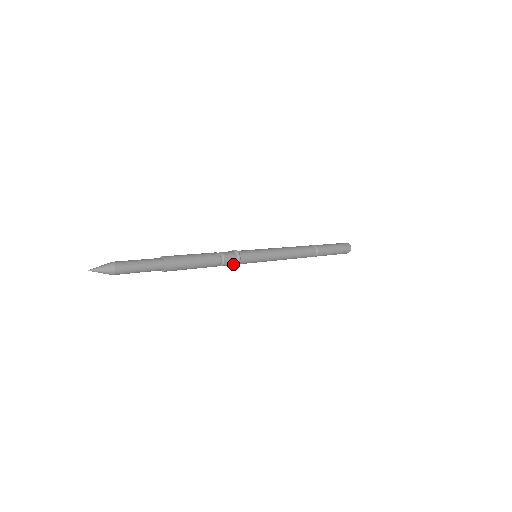
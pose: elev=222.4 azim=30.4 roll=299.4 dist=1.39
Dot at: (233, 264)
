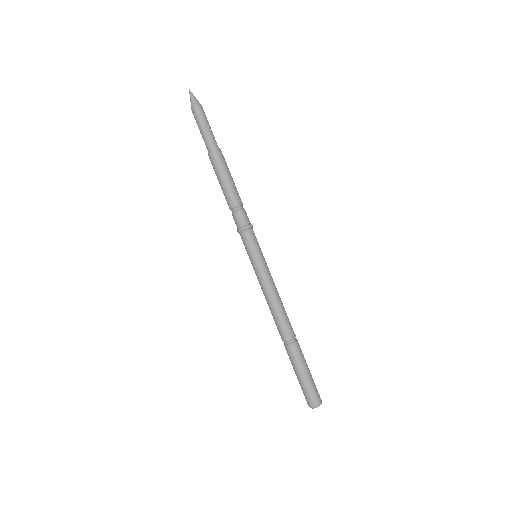
Dot at: (241, 225)
